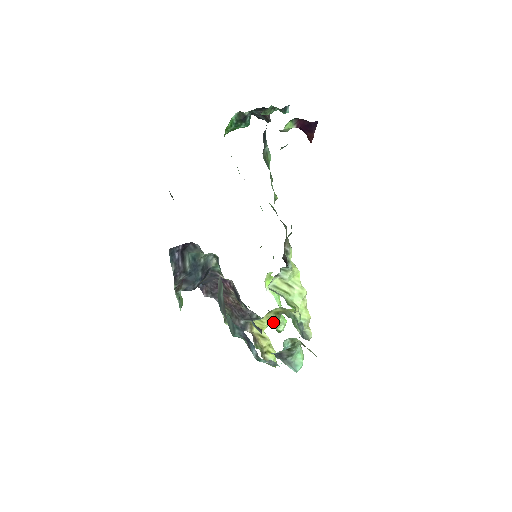
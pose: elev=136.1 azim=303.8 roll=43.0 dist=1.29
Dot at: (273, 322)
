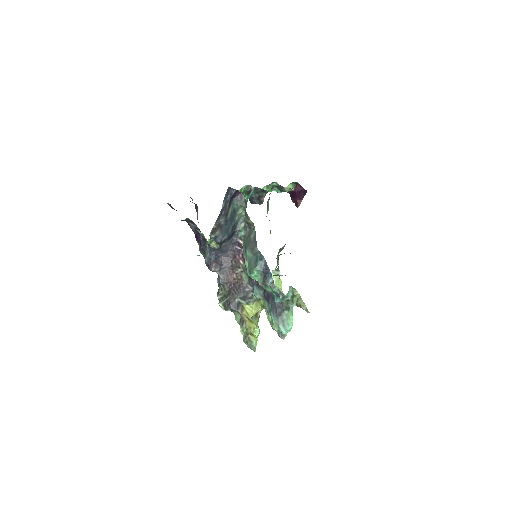
Dot at: occluded
